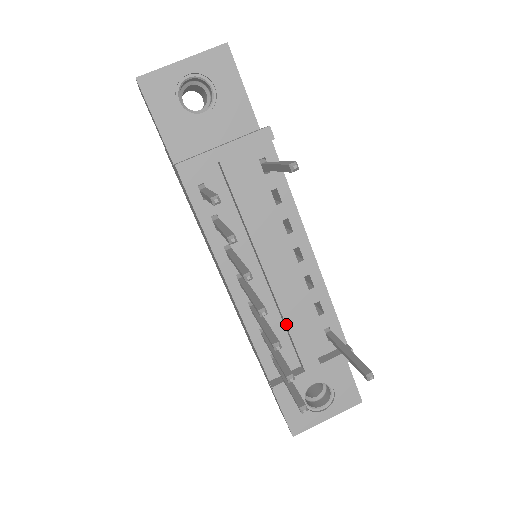
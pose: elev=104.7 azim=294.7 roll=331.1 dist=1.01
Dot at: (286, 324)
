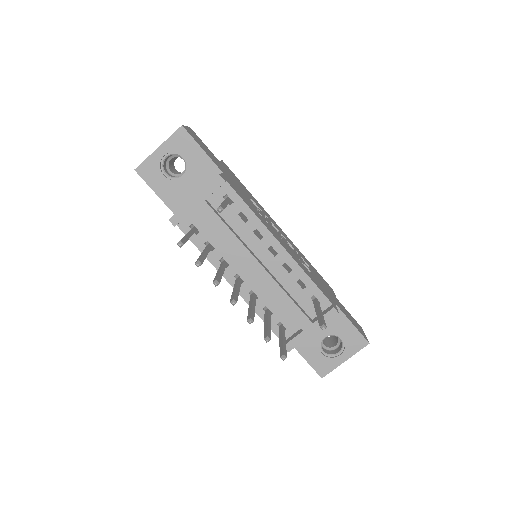
Dot at: (277, 301)
